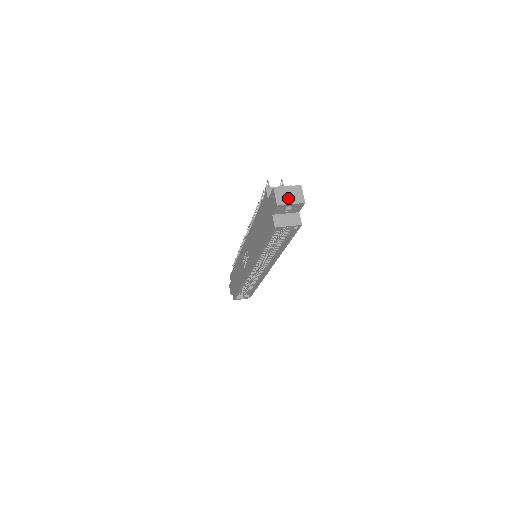
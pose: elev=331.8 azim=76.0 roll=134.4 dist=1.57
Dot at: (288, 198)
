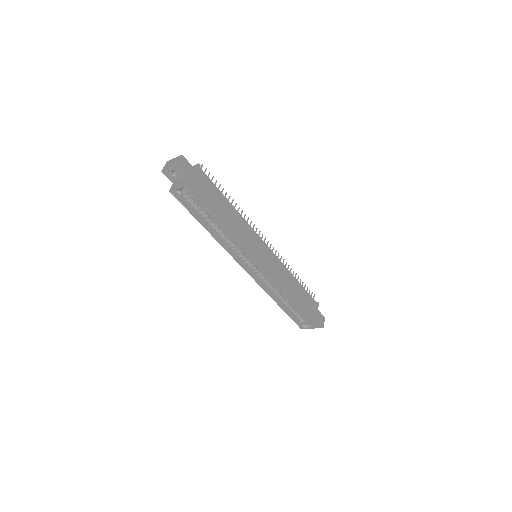
Dot at: (170, 165)
